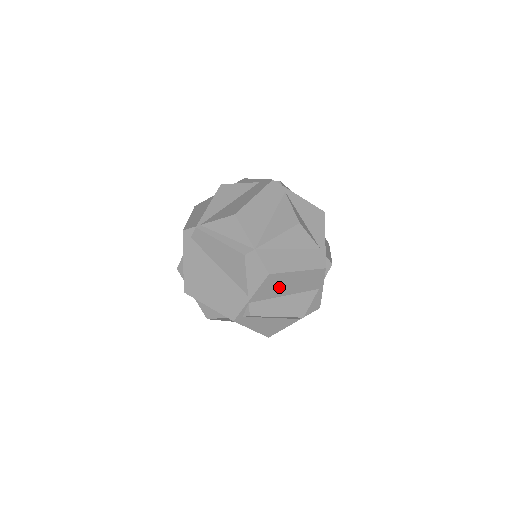
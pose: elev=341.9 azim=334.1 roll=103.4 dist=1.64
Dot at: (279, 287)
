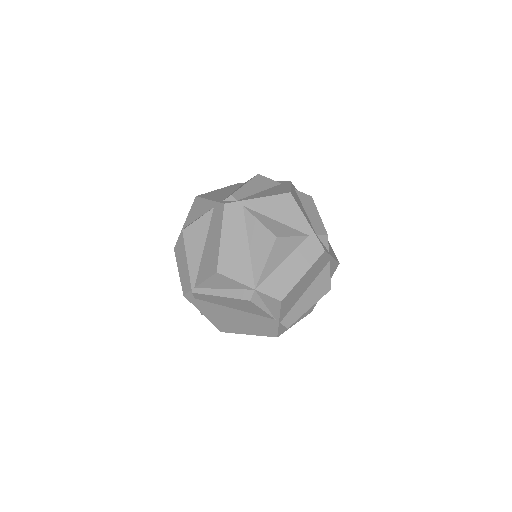
Dot at: (296, 295)
